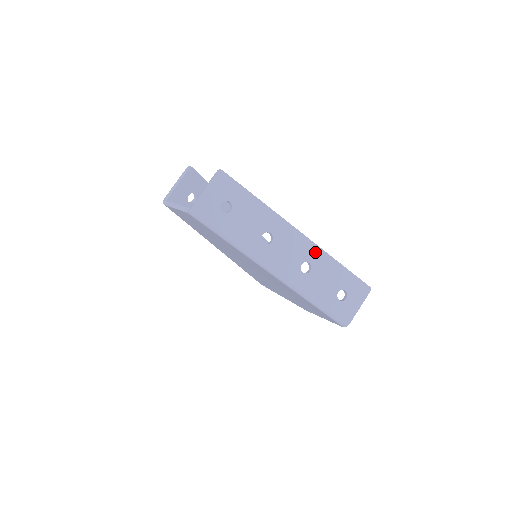
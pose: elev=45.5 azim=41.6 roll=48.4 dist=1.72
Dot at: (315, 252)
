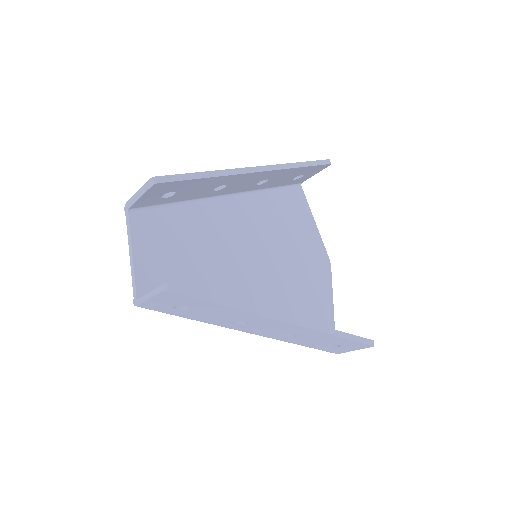
Dot at: (305, 331)
